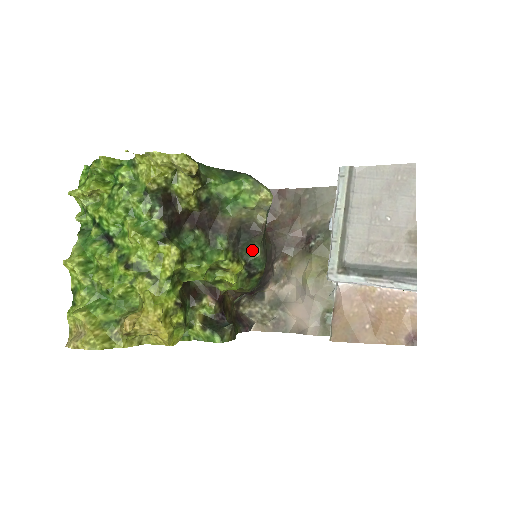
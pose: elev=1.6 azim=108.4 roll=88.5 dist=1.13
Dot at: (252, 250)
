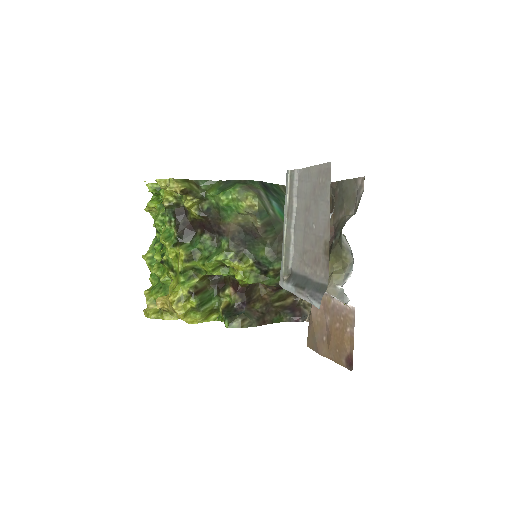
Dot at: (260, 250)
